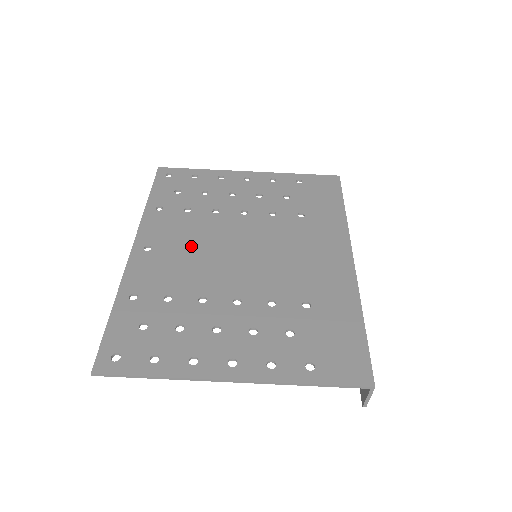
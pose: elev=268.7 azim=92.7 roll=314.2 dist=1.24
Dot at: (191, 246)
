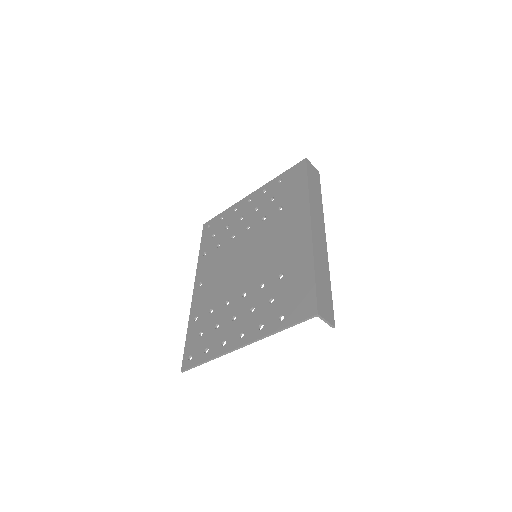
Dot at: (221, 270)
